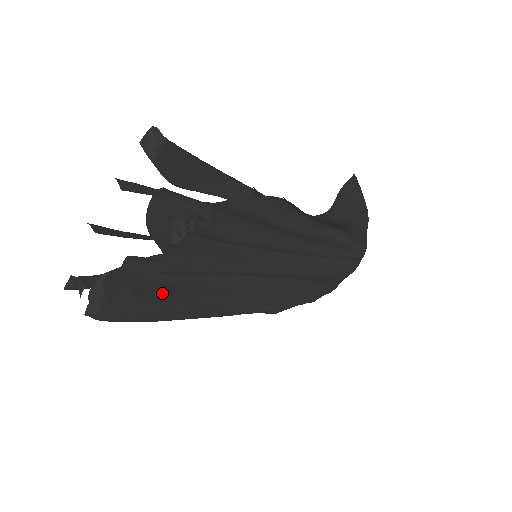
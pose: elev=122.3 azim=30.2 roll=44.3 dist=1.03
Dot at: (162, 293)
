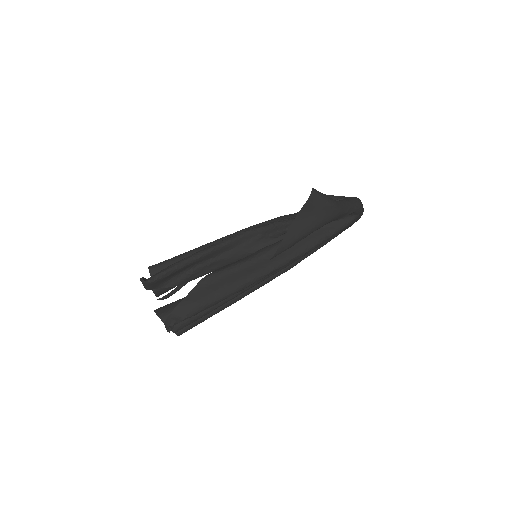
Dot at: occluded
